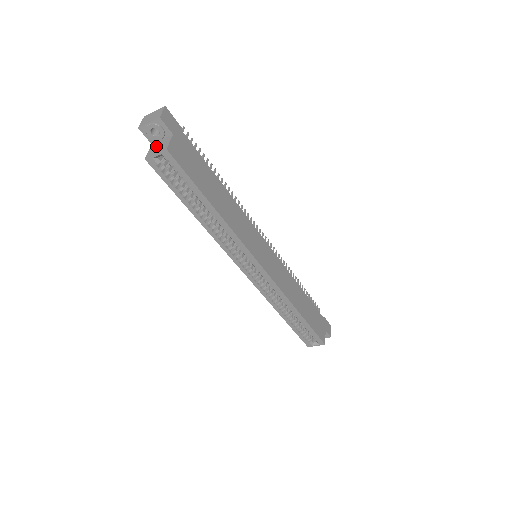
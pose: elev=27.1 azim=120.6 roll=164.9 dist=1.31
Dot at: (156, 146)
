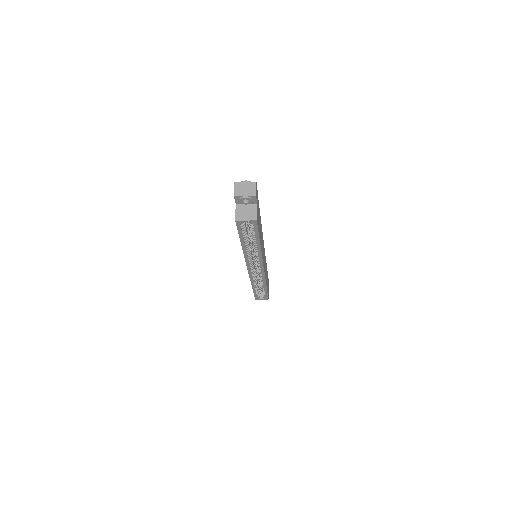
Dot at: (243, 210)
